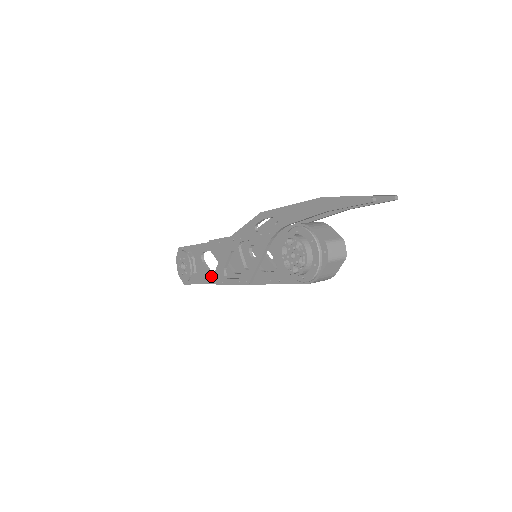
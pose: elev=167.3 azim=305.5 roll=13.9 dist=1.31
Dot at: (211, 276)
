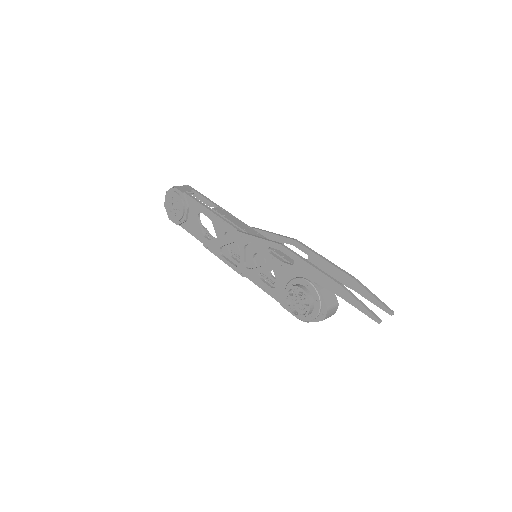
Dot at: (203, 237)
